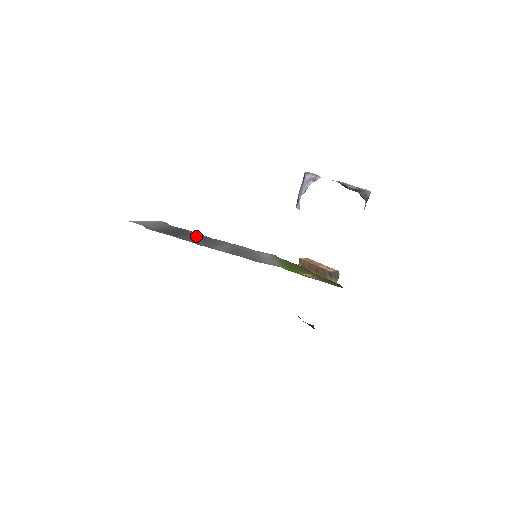
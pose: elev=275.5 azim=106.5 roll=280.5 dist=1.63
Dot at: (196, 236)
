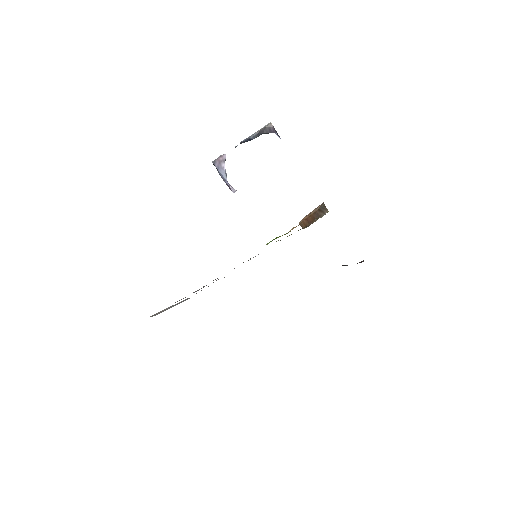
Dot at: occluded
